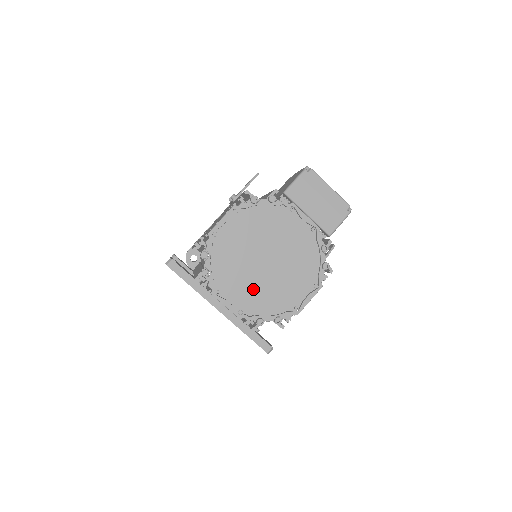
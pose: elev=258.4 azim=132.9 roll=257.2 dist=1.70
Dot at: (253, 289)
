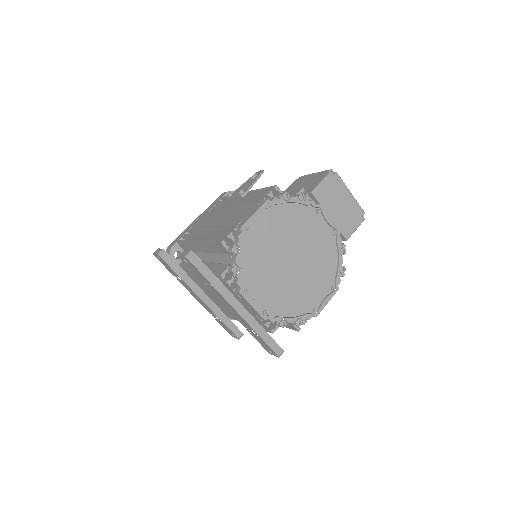
Dot at: (278, 289)
